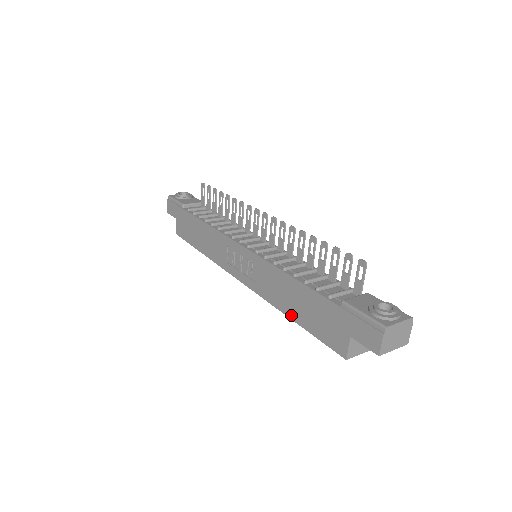
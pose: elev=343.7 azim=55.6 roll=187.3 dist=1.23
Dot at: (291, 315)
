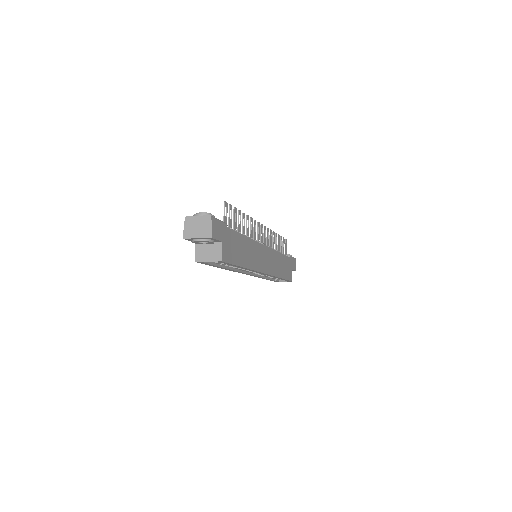
Dot at: occluded
